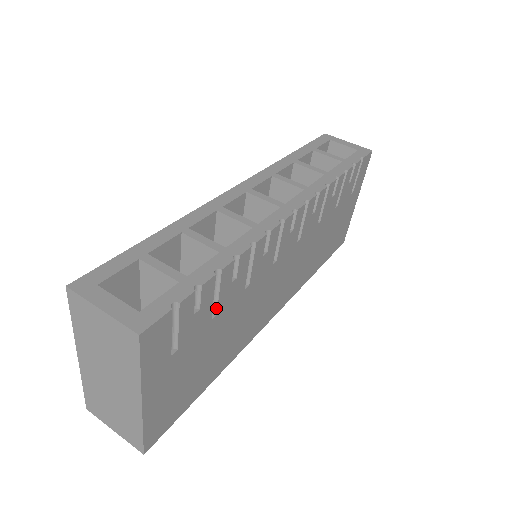
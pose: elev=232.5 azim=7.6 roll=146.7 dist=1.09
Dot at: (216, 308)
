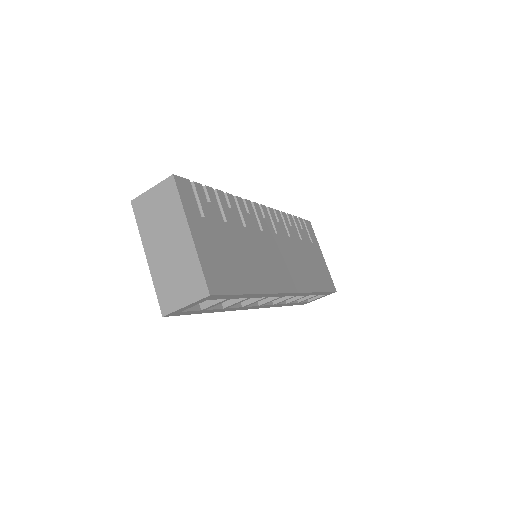
Dot at: (225, 218)
